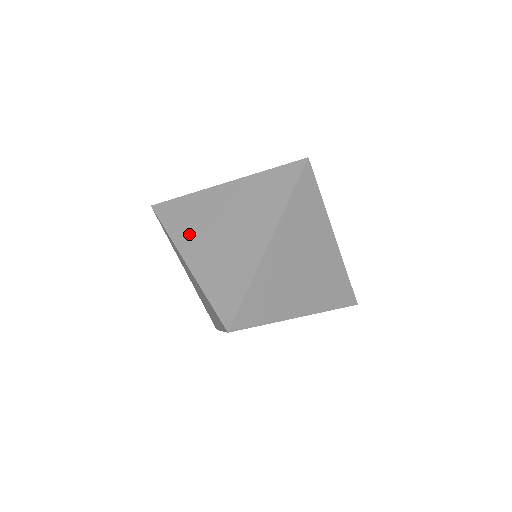
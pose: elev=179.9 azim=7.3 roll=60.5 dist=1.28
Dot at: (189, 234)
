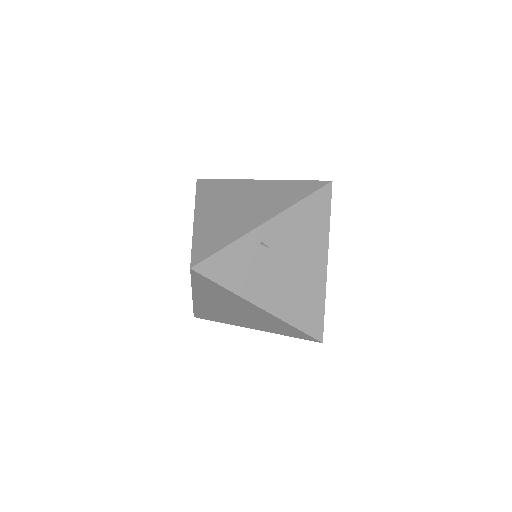
Dot at: occluded
